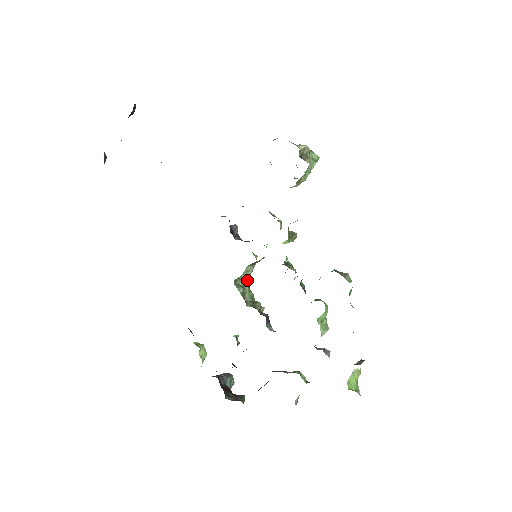
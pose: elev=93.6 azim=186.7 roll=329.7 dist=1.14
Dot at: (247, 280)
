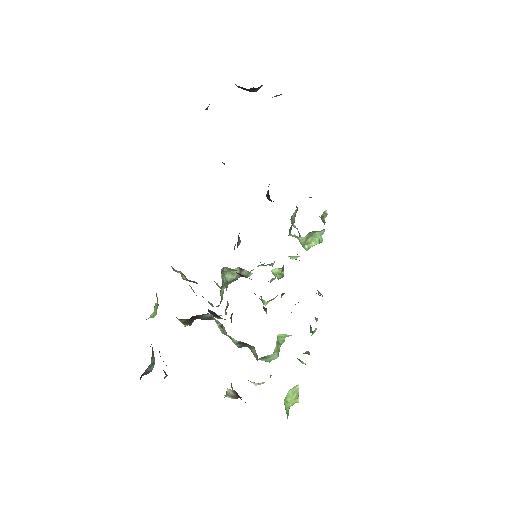
Dot at: (226, 282)
